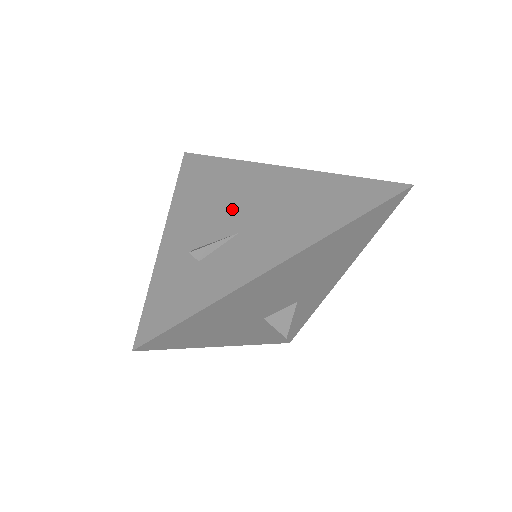
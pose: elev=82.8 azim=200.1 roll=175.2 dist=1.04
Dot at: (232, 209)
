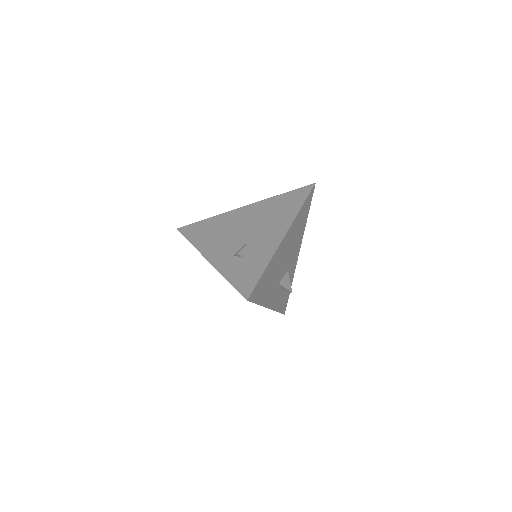
Dot at: (237, 233)
